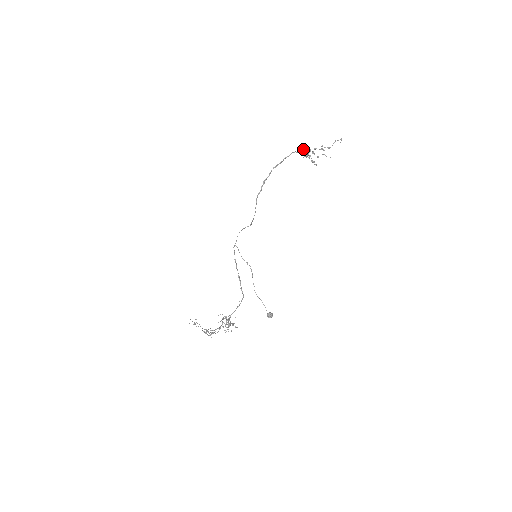
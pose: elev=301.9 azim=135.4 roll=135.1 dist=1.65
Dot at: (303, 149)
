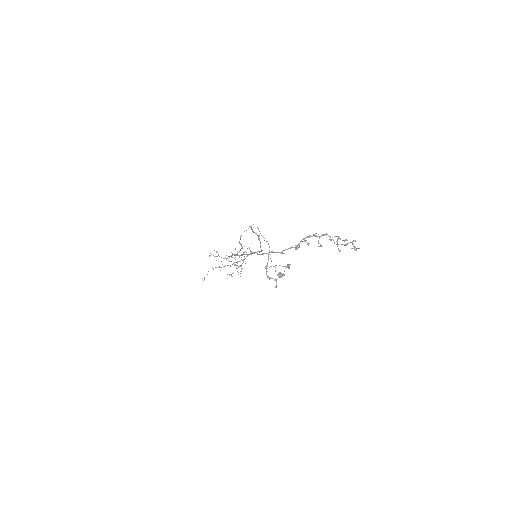
Dot at: (281, 253)
